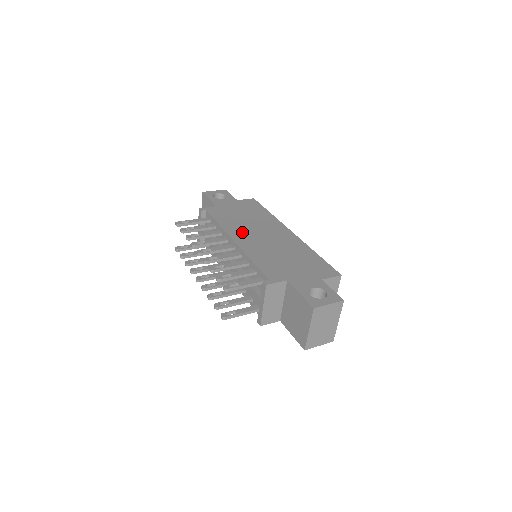
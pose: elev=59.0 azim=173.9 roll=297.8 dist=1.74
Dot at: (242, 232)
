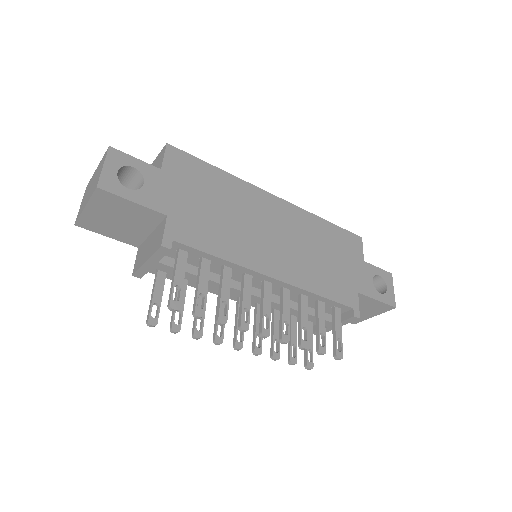
Dot at: (258, 251)
